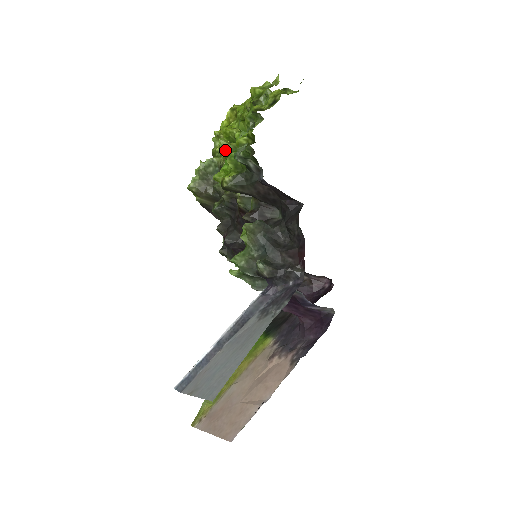
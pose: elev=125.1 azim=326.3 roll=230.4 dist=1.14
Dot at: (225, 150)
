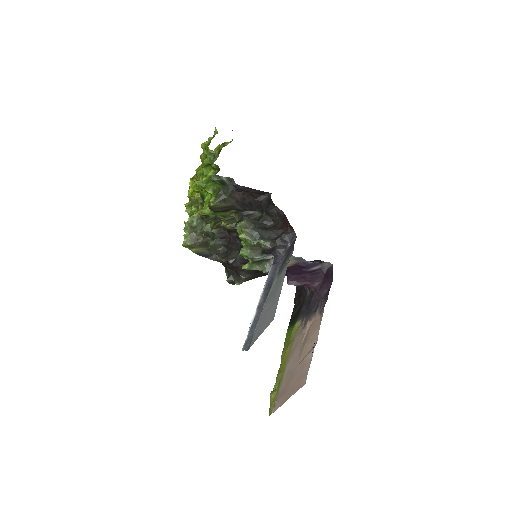
Dot at: (202, 186)
